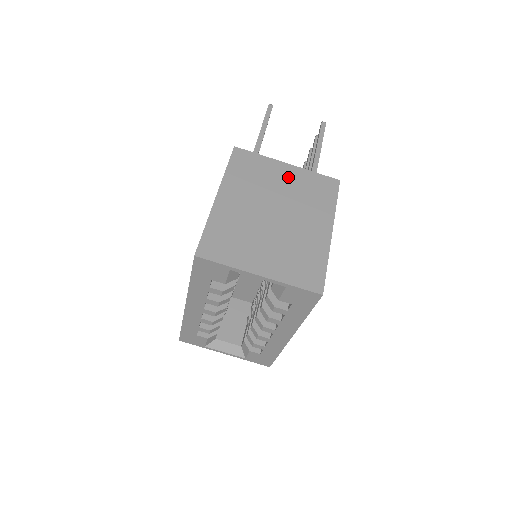
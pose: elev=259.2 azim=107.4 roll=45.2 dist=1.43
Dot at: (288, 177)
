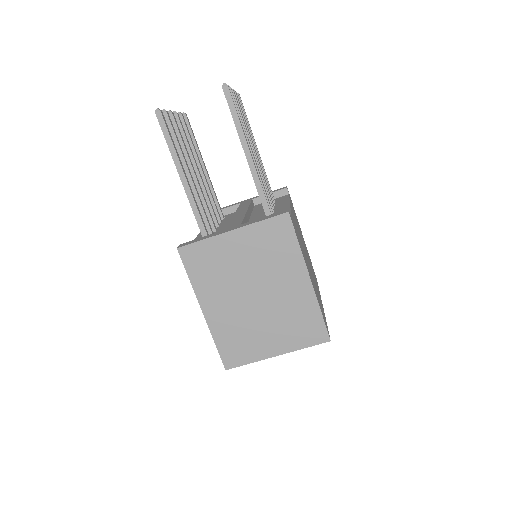
Dot at: (242, 247)
